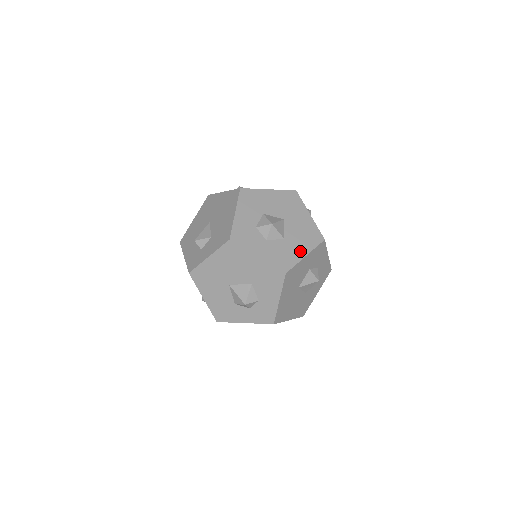
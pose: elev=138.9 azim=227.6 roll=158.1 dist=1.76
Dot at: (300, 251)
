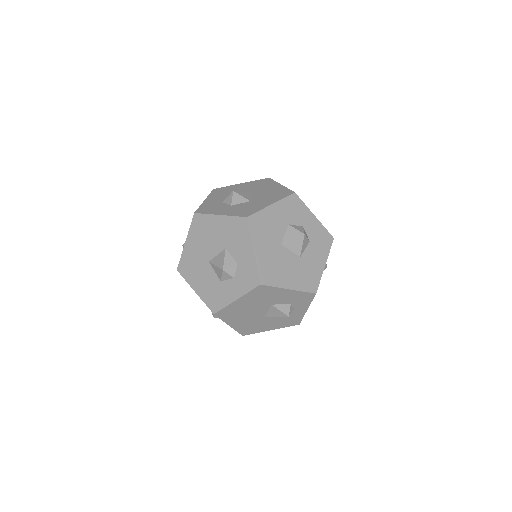
Dot at: (266, 203)
